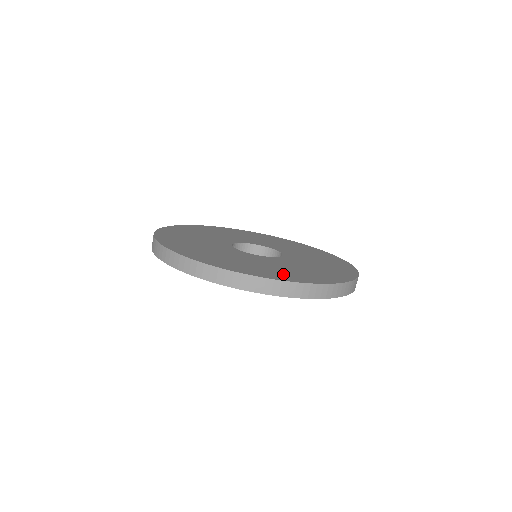
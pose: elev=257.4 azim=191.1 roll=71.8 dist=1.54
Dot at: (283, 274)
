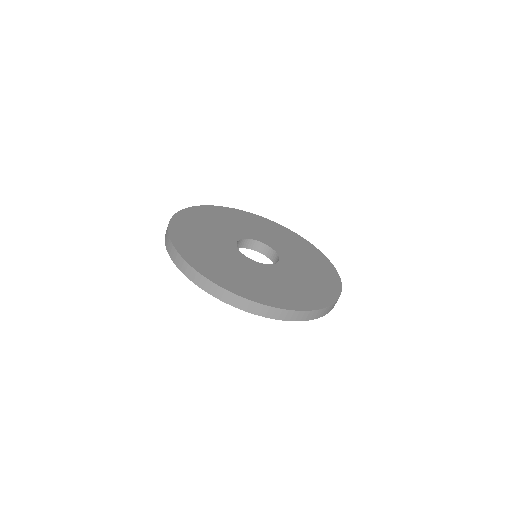
Dot at: (296, 298)
